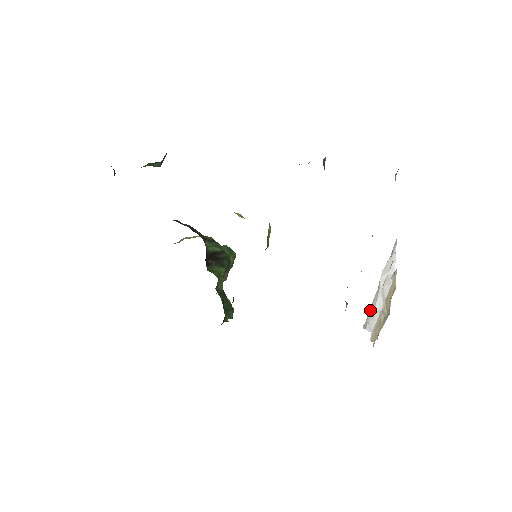
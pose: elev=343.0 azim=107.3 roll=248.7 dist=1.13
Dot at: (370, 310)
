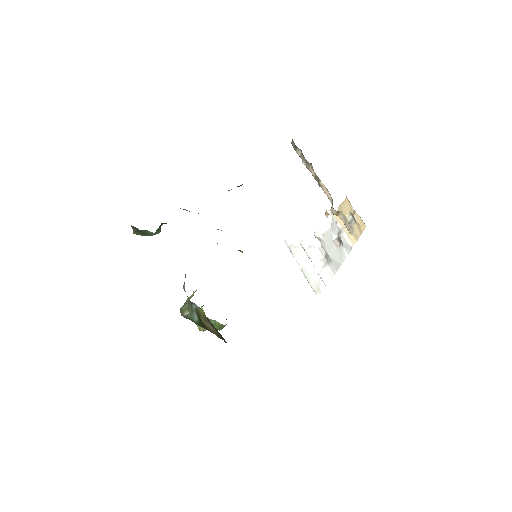
Dot at: (311, 284)
